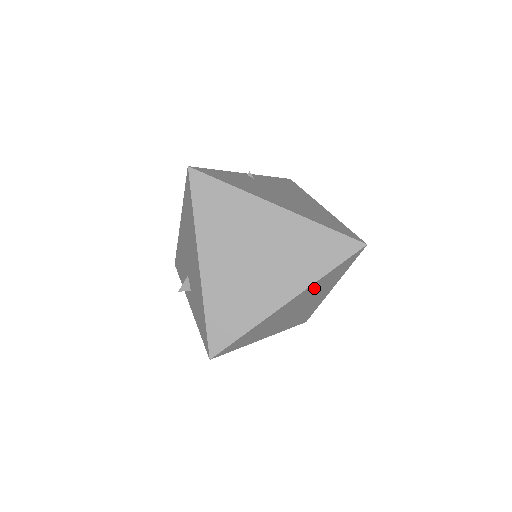
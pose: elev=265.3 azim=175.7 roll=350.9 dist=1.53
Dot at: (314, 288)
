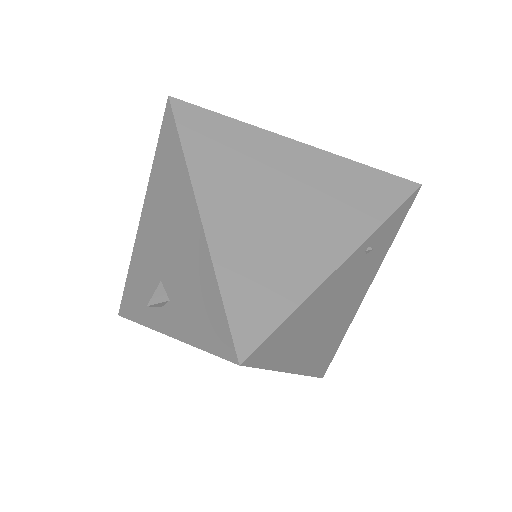
Dot at: (370, 248)
